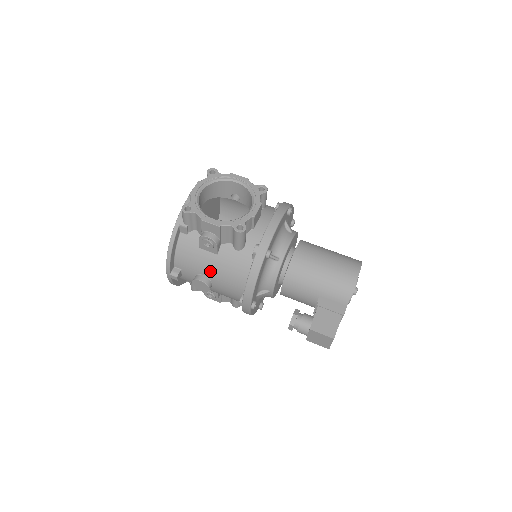
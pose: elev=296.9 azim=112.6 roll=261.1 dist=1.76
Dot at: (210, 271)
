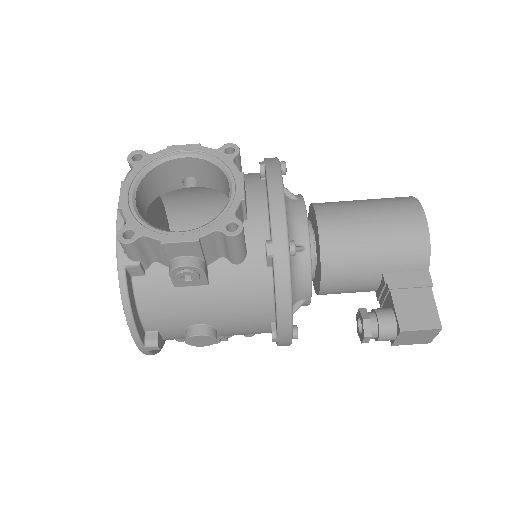
Dot at: (207, 314)
